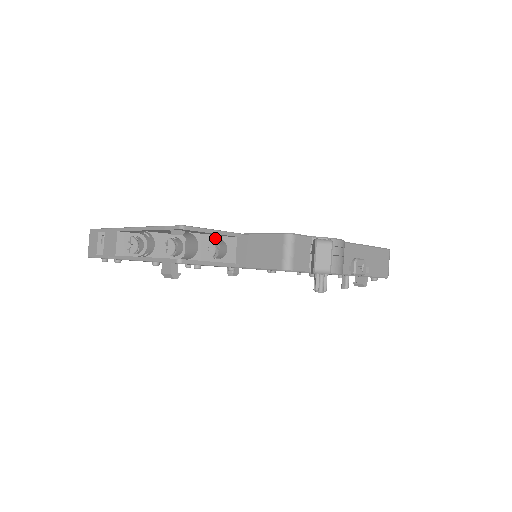
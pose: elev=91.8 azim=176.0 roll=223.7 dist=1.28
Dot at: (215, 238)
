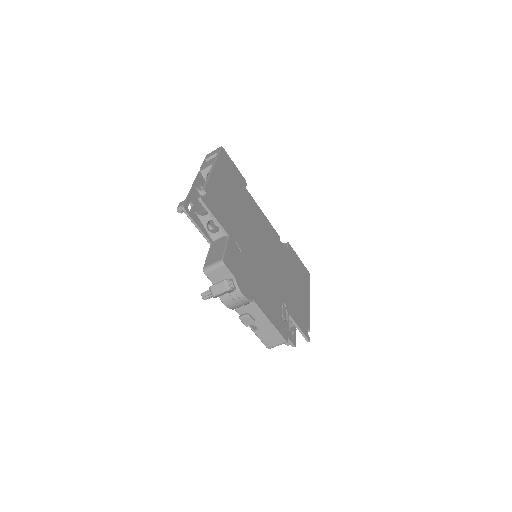
Dot at: occluded
